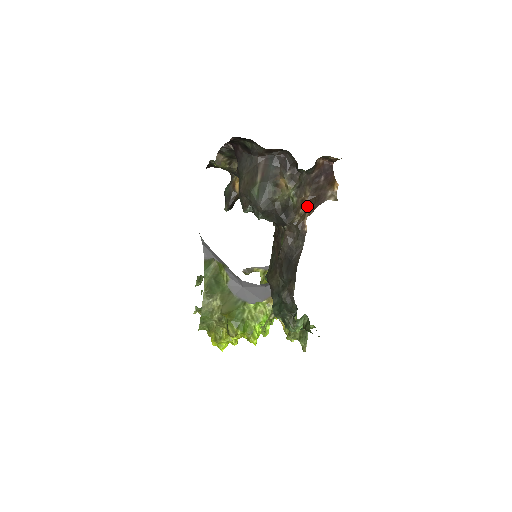
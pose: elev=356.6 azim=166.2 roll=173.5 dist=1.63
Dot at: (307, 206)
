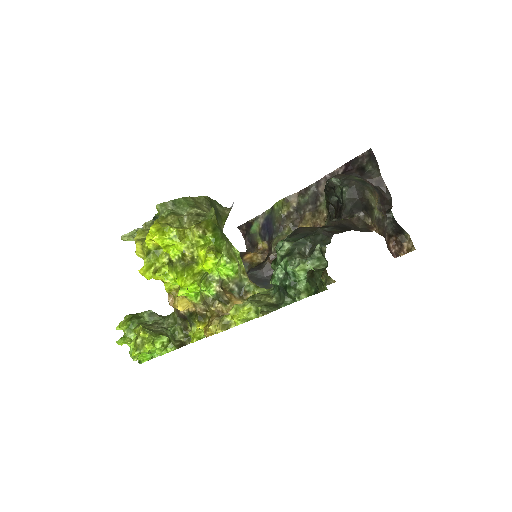
Dot at: occluded
